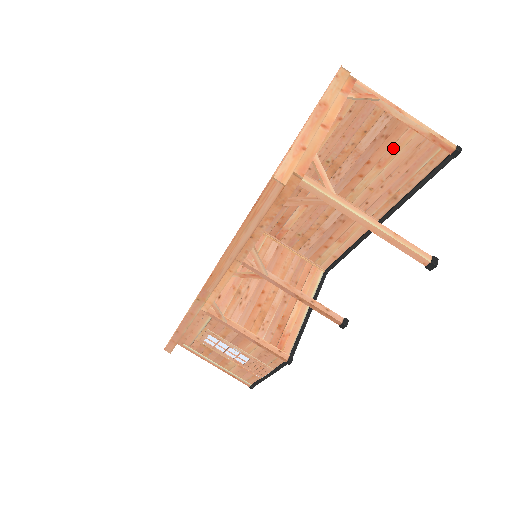
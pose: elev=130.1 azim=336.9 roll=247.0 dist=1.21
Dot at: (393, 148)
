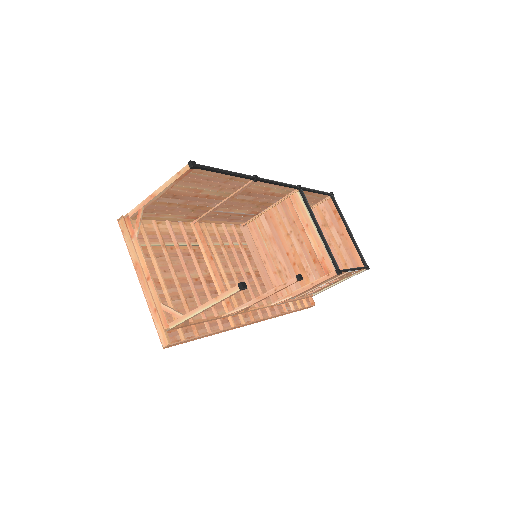
Dot at: (185, 190)
